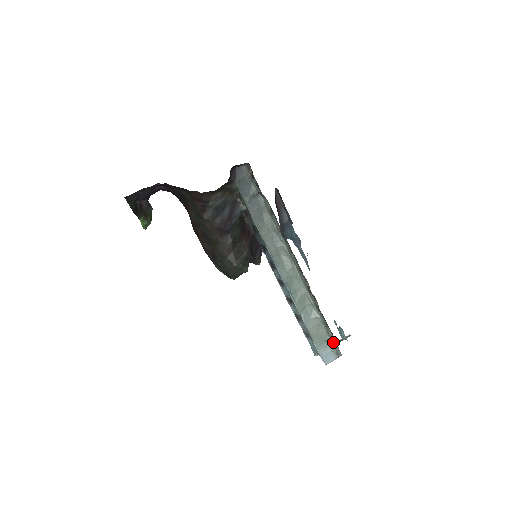
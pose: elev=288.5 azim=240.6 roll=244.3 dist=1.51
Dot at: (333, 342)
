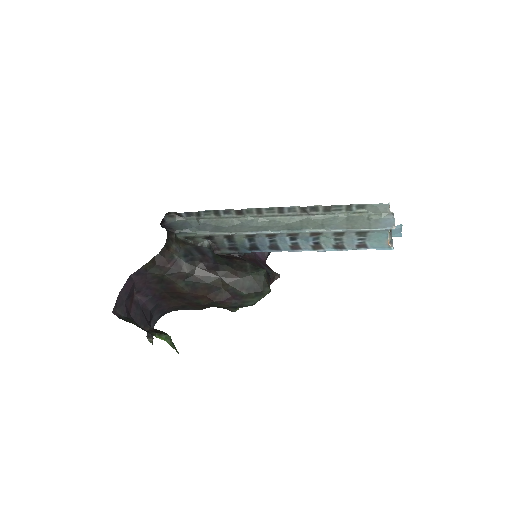
Dot at: (373, 213)
